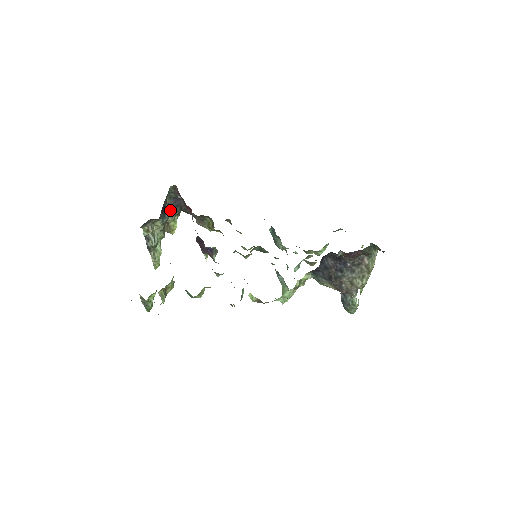
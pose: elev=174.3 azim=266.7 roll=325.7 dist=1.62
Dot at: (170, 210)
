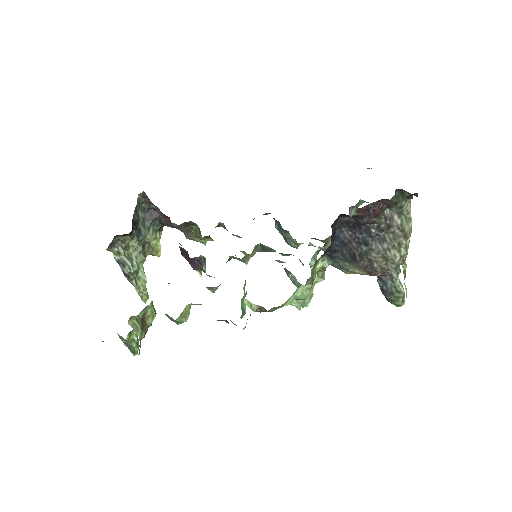
Dot at: (147, 226)
